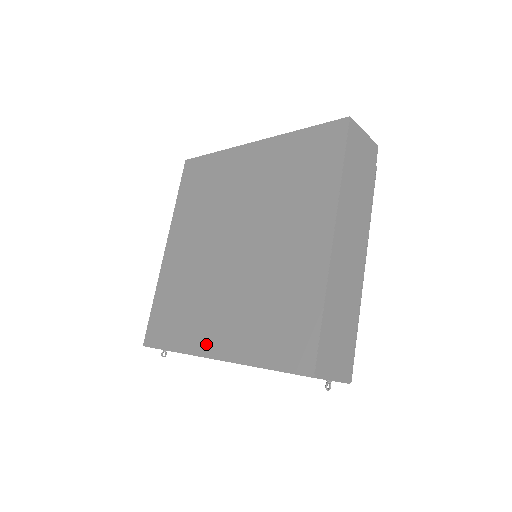
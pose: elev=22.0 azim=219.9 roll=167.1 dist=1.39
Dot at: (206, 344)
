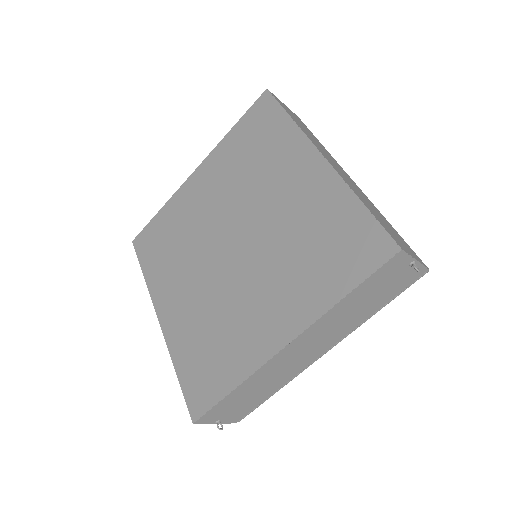
Dot at: (267, 343)
